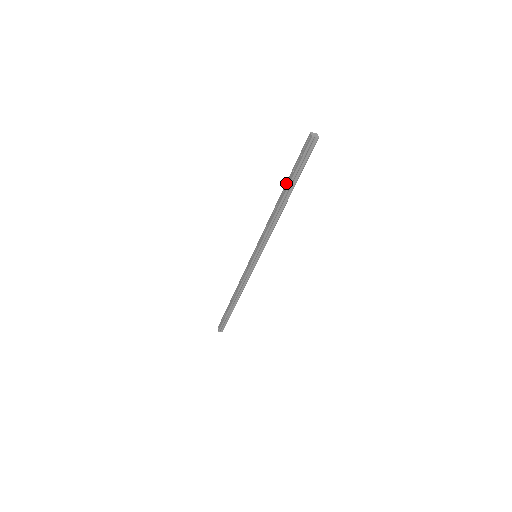
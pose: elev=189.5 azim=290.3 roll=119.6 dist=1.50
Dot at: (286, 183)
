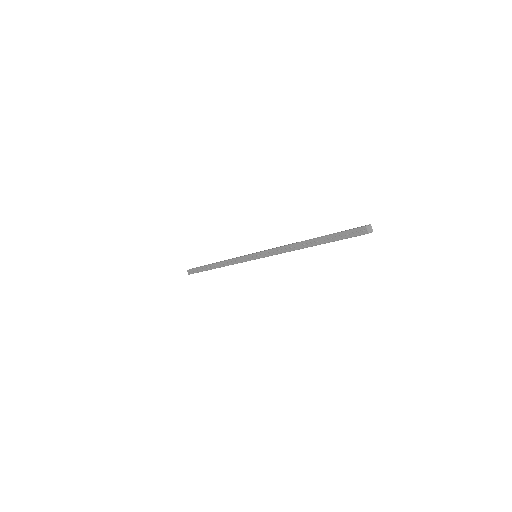
Dot at: (318, 239)
